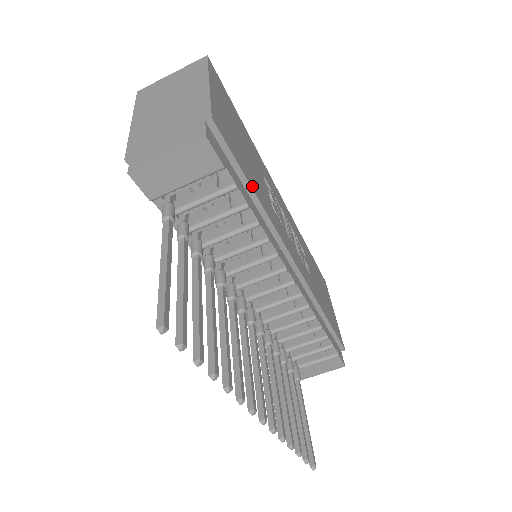
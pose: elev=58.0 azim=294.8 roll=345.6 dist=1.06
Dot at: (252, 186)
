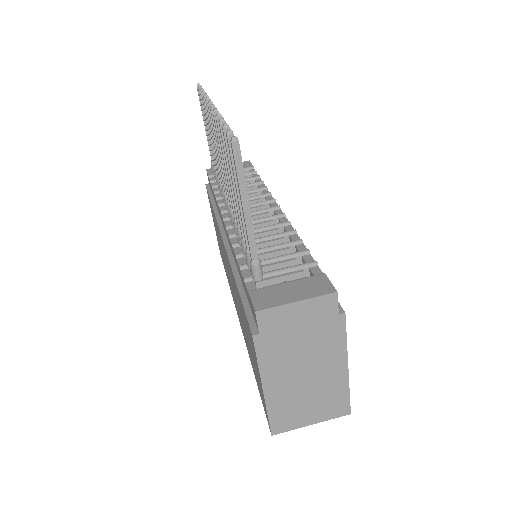
Dot at: occluded
